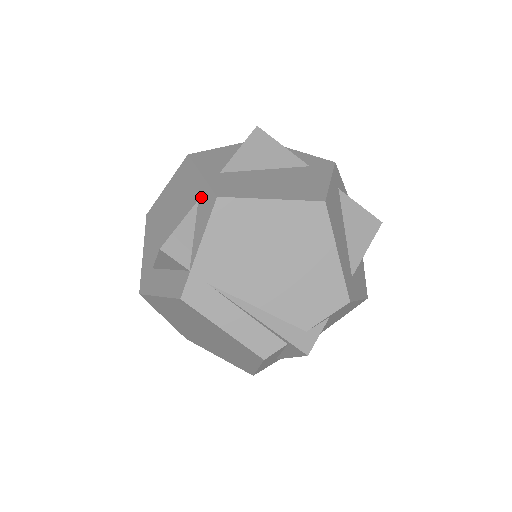
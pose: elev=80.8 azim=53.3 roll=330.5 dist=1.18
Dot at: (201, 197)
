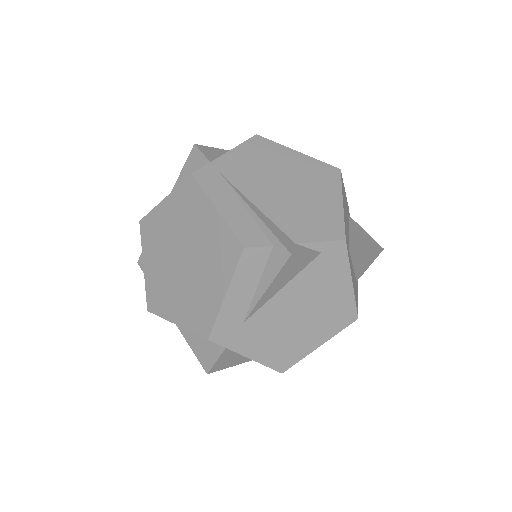
Dot at: occluded
